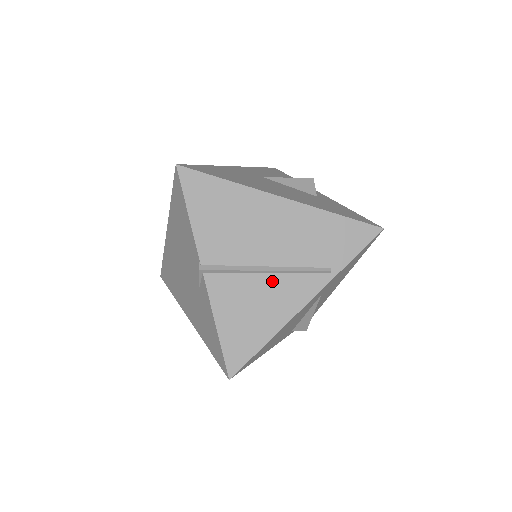
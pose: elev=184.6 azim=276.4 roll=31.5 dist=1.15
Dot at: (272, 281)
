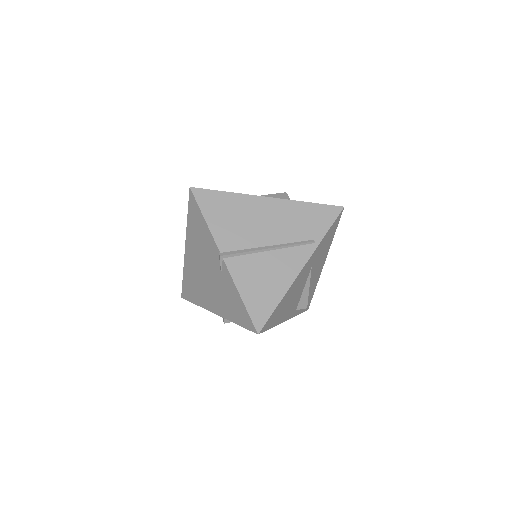
Dot at: (274, 256)
